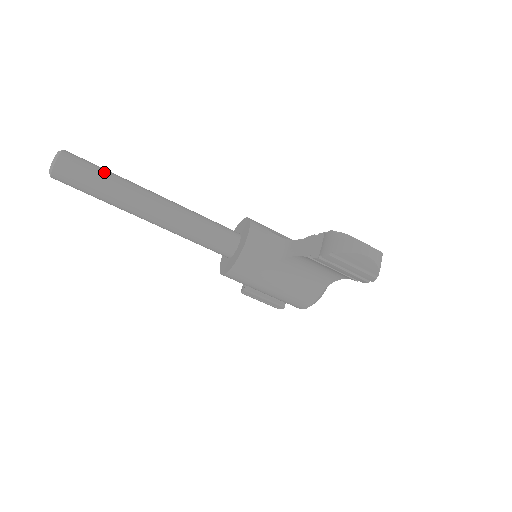
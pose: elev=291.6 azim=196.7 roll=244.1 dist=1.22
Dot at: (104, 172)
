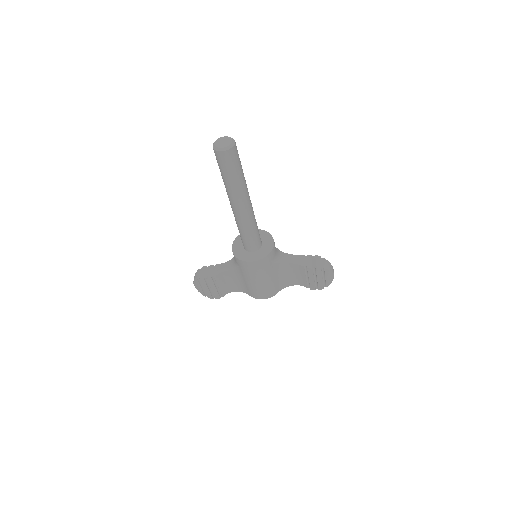
Dot at: (241, 165)
